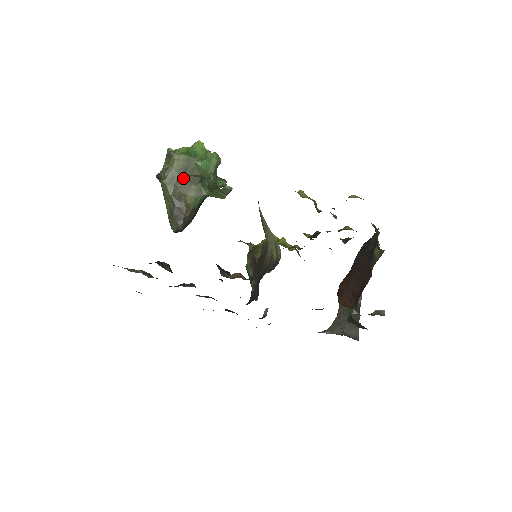
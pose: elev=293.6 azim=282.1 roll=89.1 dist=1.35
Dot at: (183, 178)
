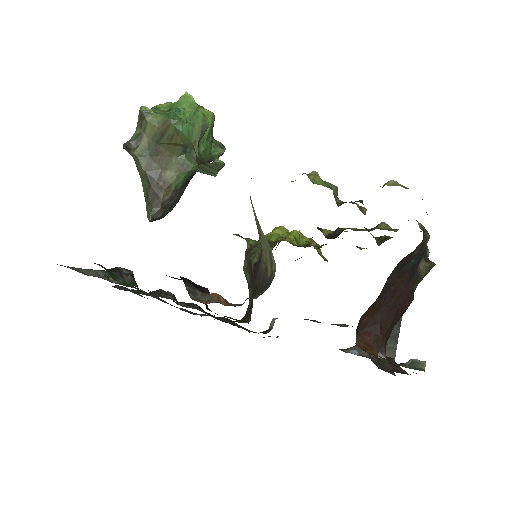
Dot at: (160, 148)
